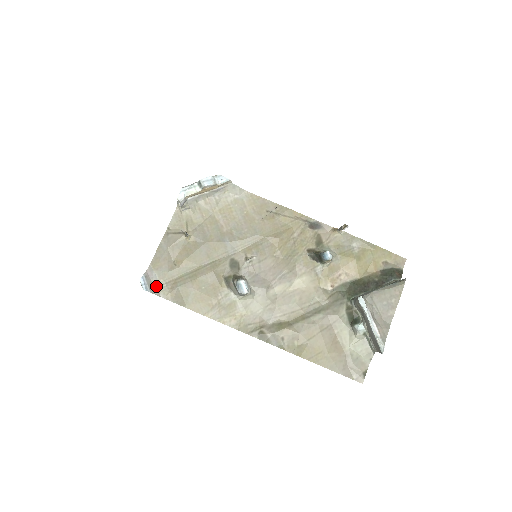
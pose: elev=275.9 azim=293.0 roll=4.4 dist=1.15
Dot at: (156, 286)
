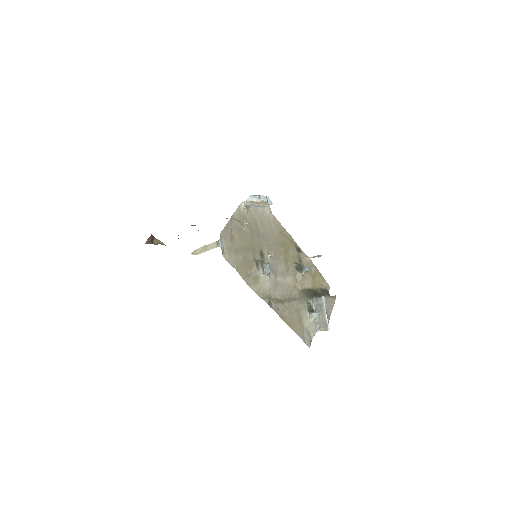
Dot at: (222, 248)
